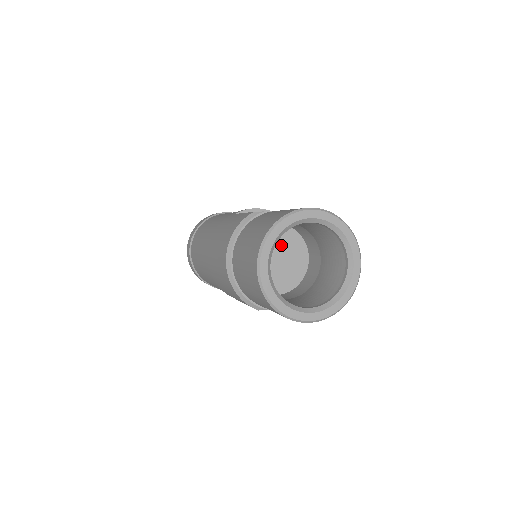
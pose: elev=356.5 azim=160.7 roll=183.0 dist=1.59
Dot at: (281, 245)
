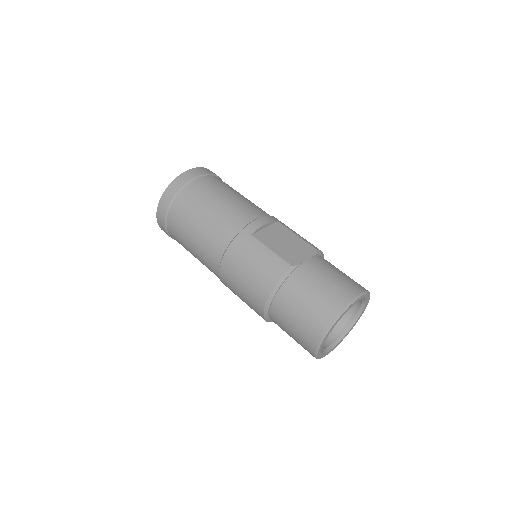
Dot at: occluded
